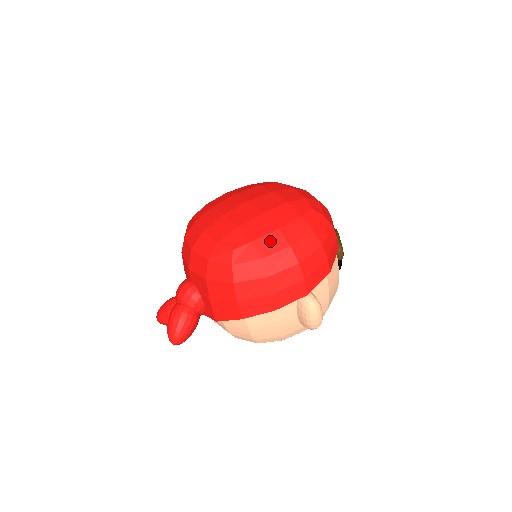
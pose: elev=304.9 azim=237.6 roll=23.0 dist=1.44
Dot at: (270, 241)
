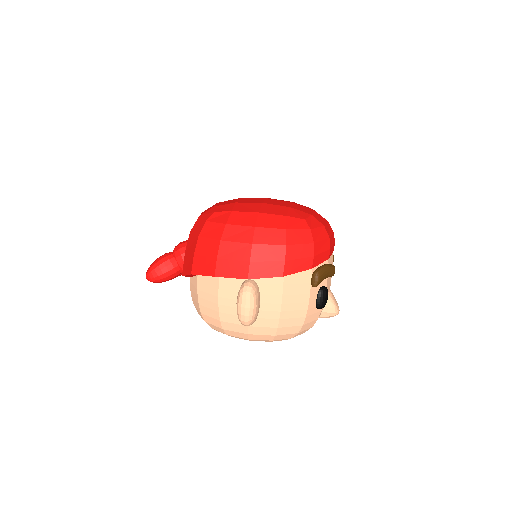
Dot at: (244, 217)
